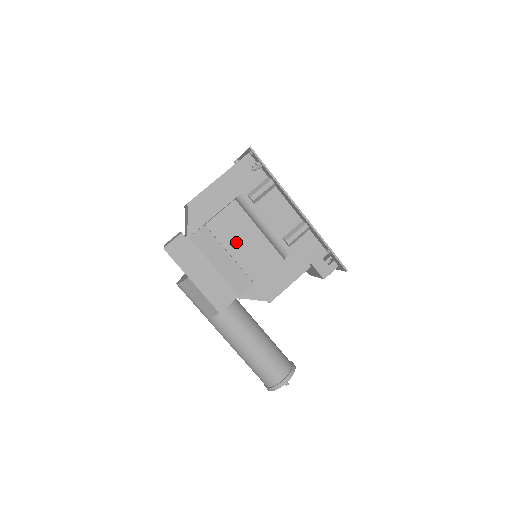
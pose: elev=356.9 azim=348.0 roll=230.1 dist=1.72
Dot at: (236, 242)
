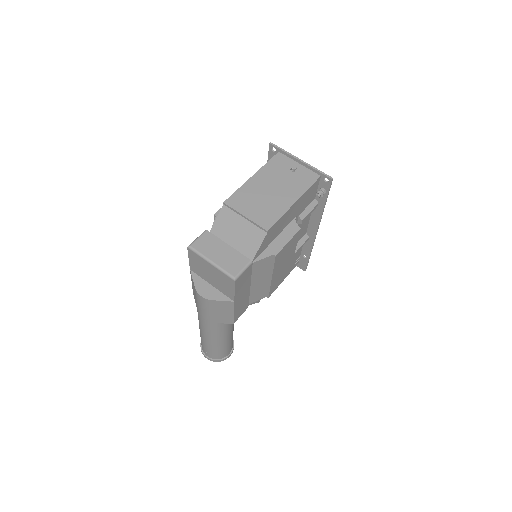
Dot at: (280, 266)
